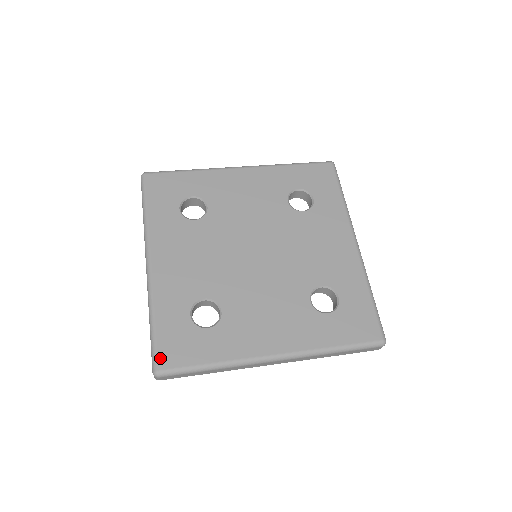
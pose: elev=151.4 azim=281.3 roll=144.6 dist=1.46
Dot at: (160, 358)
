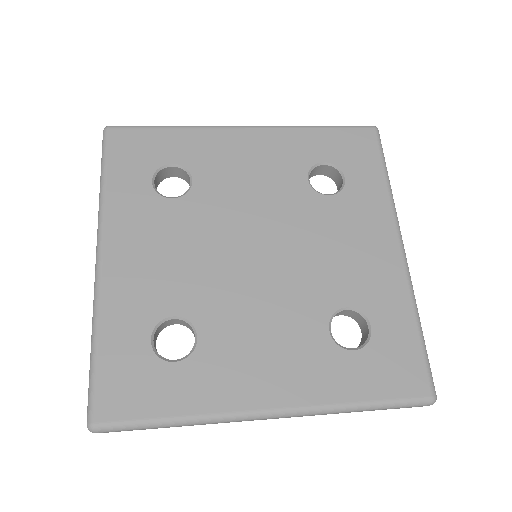
Dot at: (99, 404)
